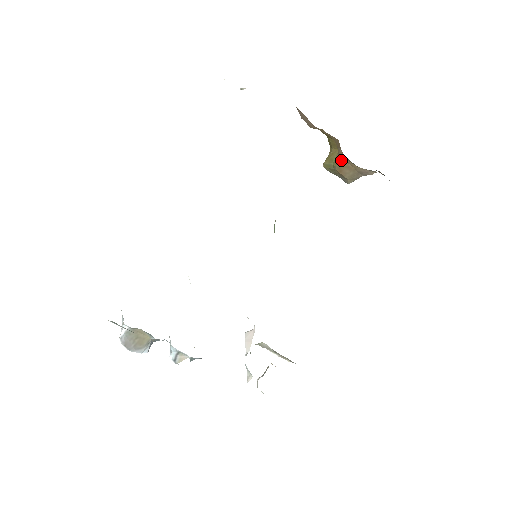
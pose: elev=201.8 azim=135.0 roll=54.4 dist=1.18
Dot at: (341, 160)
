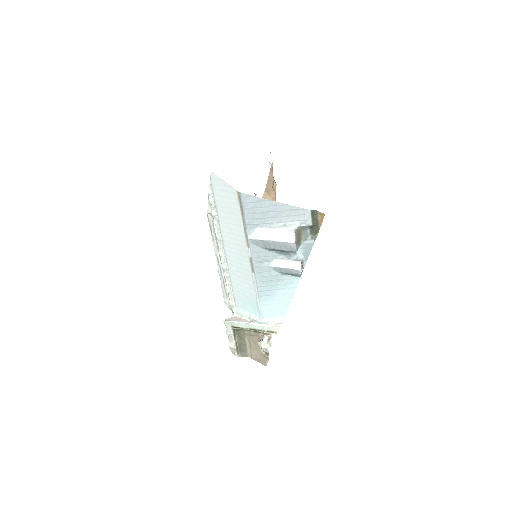
Dot at: occluded
